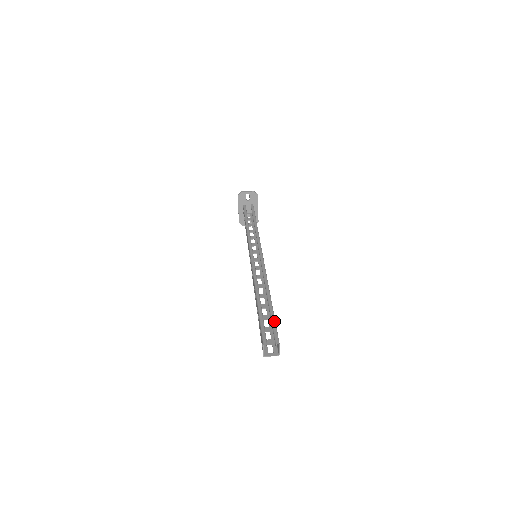
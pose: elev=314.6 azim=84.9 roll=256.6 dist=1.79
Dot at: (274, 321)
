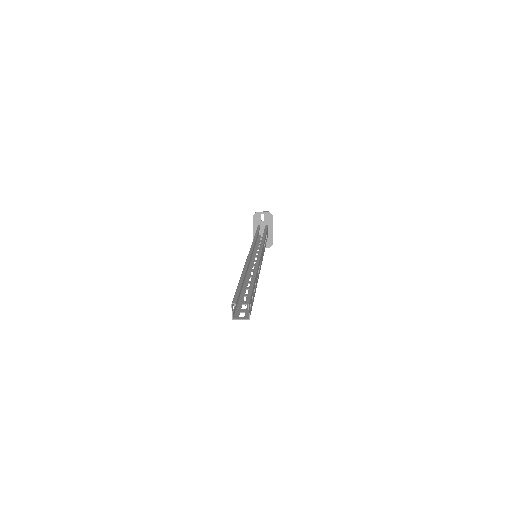
Dot at: (251, 290)
